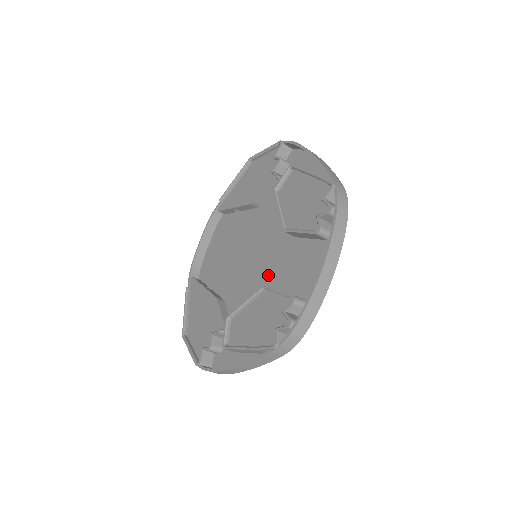
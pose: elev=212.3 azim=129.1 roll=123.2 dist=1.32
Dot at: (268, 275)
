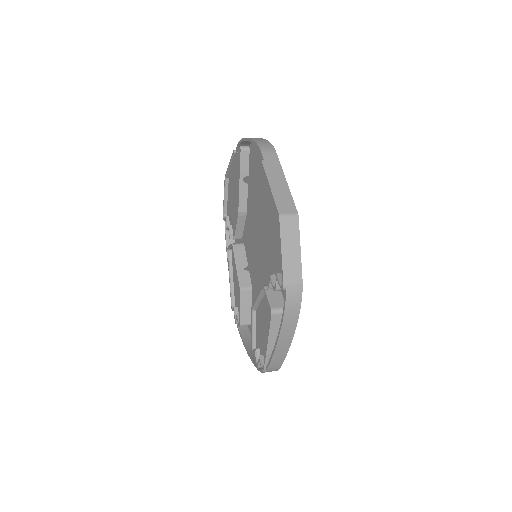
Dot at: (254, 276)
